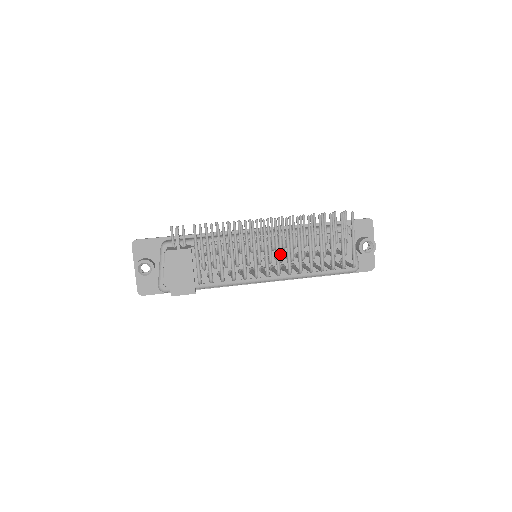
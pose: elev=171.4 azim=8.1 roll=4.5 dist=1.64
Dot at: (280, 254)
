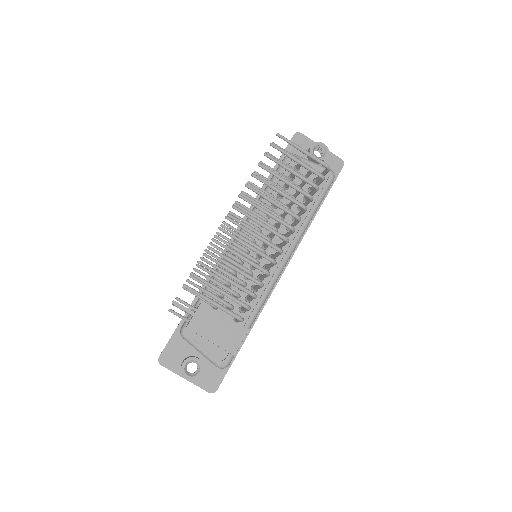
Dot at: occluded
